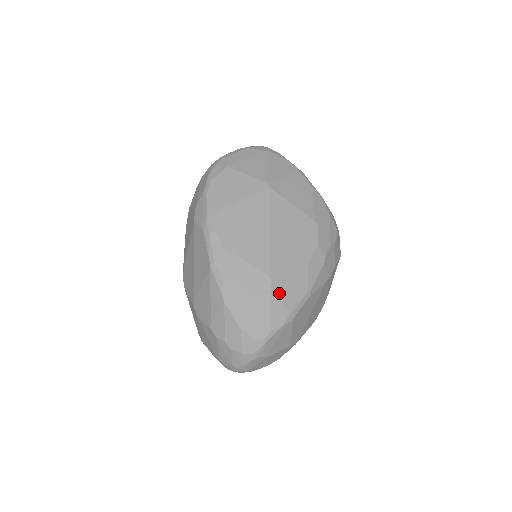
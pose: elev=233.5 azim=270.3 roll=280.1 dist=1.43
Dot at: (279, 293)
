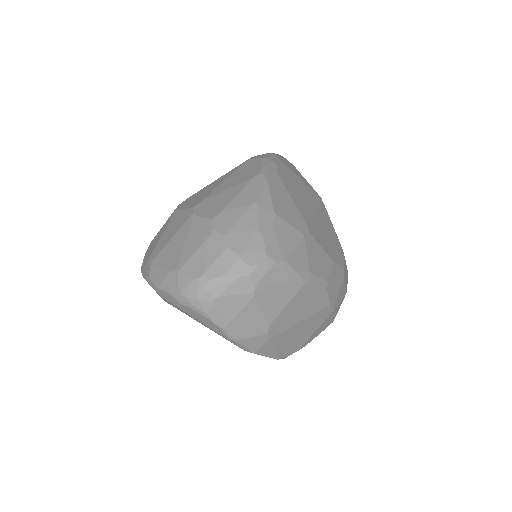
Dot at: (309, 246)
